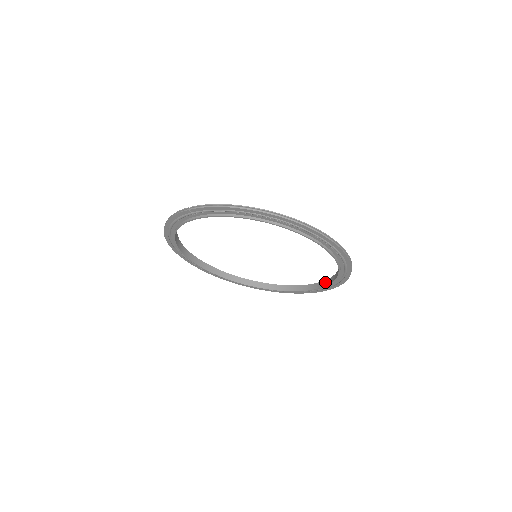
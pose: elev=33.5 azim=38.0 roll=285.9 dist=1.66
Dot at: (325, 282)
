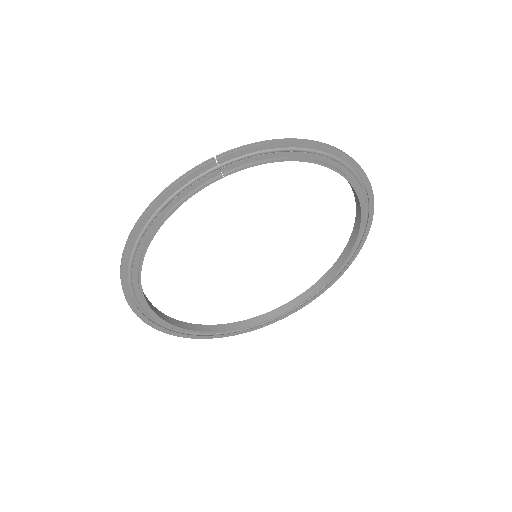
Dot at: (314, 287)
